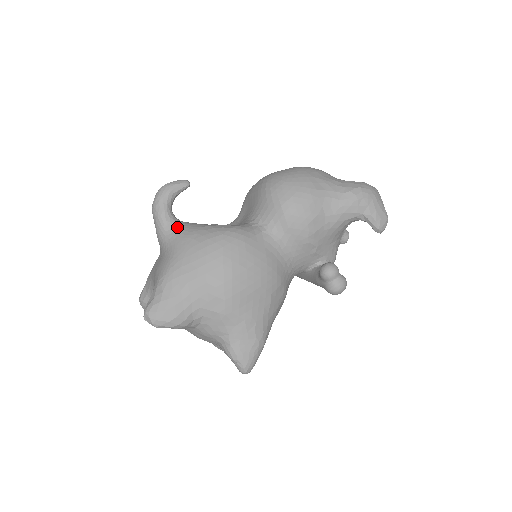
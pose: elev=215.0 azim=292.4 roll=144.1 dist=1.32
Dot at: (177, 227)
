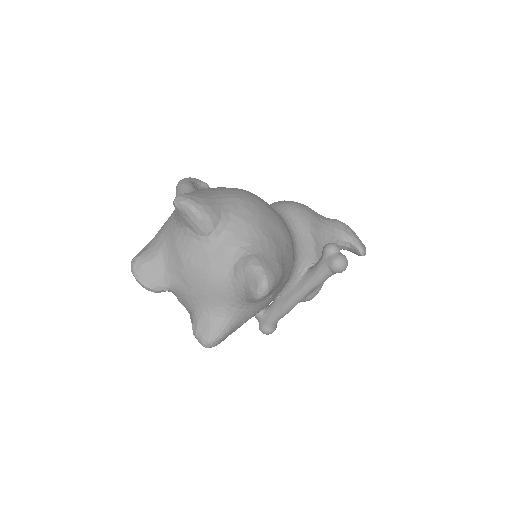
Dot at: occluded
